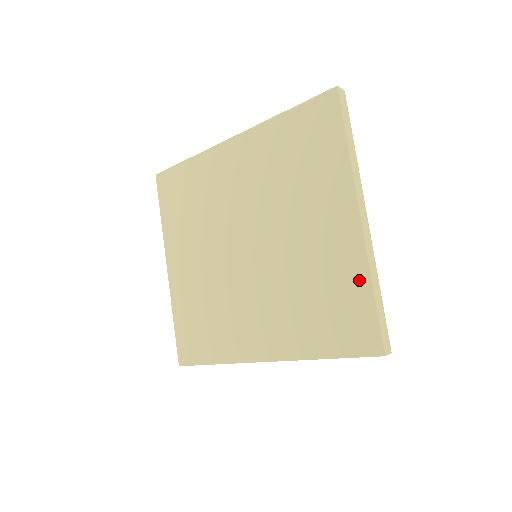
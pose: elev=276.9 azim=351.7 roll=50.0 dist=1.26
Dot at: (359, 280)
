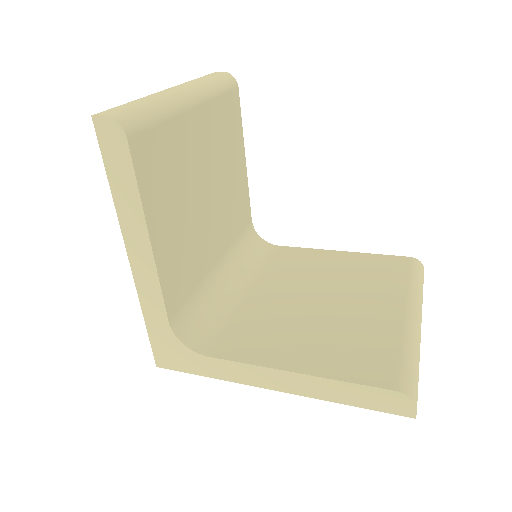
Dot at: occluded
